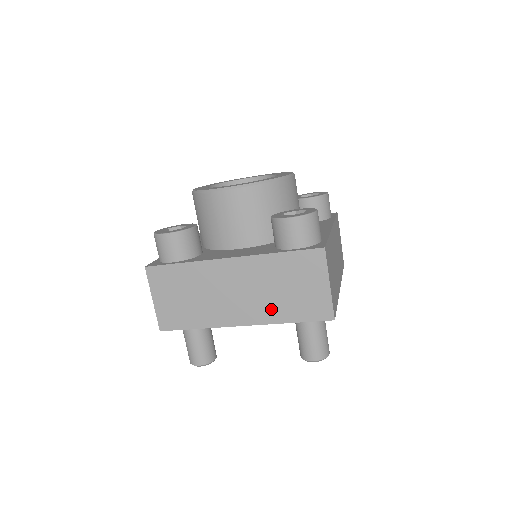
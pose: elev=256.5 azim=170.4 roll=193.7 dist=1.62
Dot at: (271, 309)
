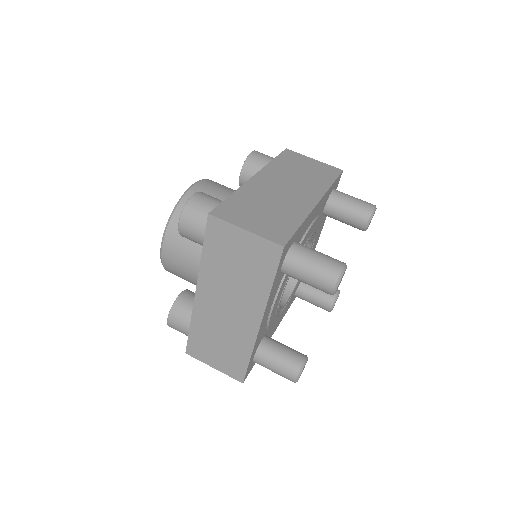
Dot at: (314, 184)
